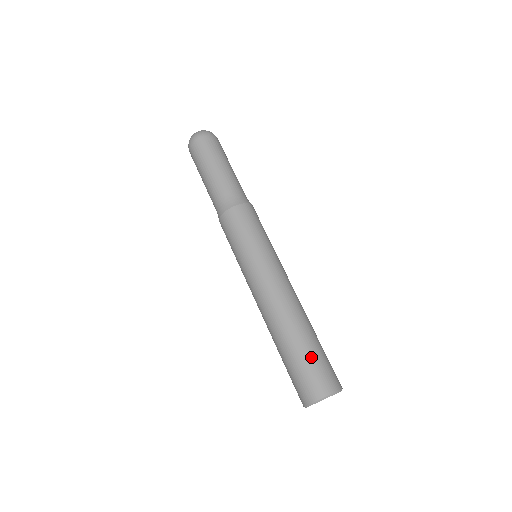
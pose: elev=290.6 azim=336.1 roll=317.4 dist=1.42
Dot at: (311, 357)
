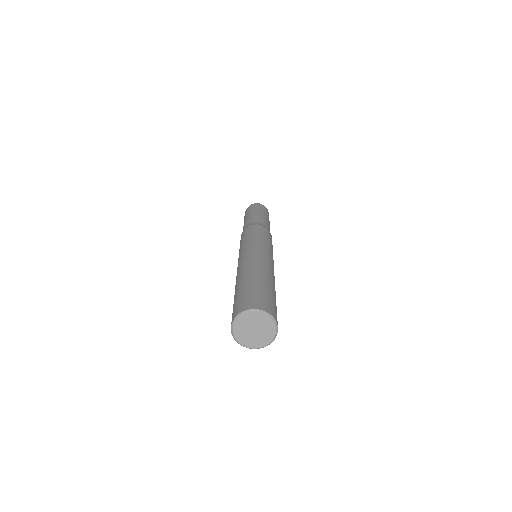
Dot at: (269, 293)
